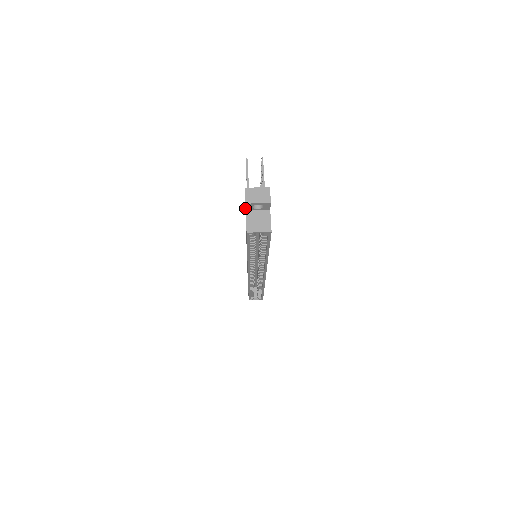
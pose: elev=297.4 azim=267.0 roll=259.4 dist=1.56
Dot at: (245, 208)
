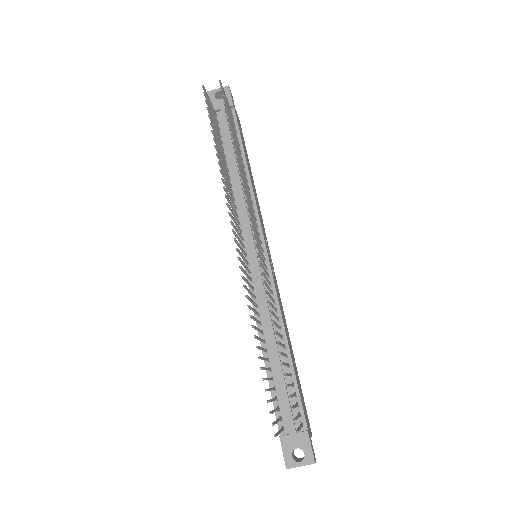
Dot at: occluded
